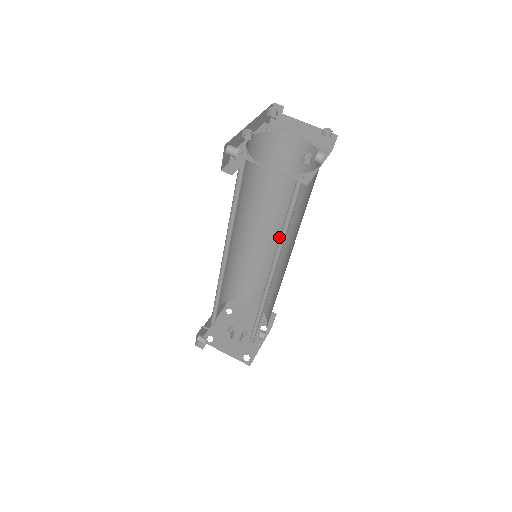
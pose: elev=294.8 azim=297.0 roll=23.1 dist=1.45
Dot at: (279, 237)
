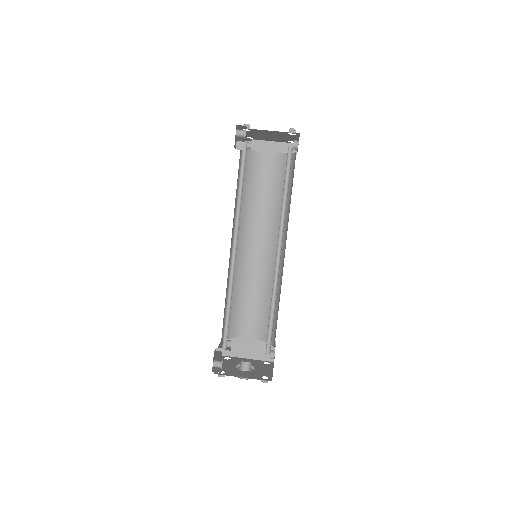
Dot at: (267, 247)
